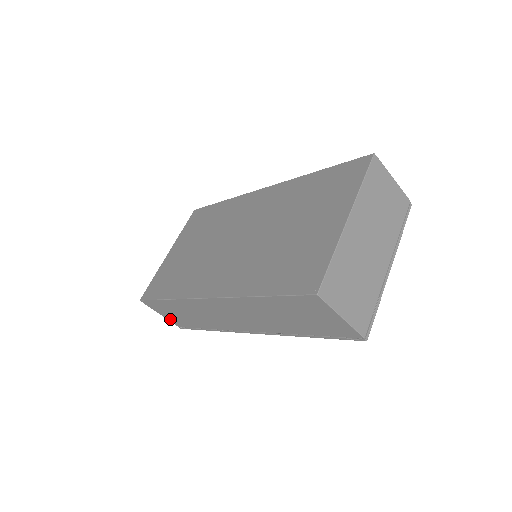
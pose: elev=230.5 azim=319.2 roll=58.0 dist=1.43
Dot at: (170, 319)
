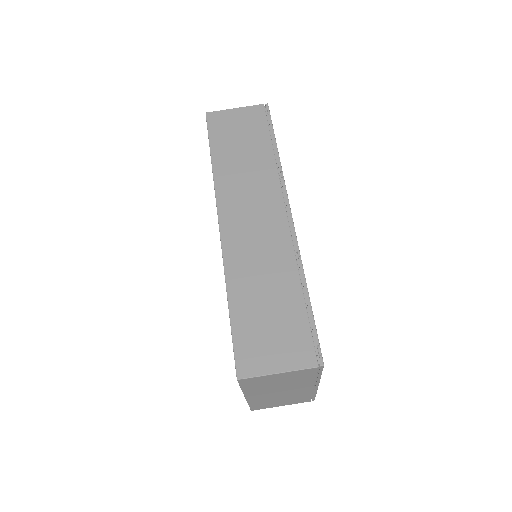
Dot at: (291, 360)
